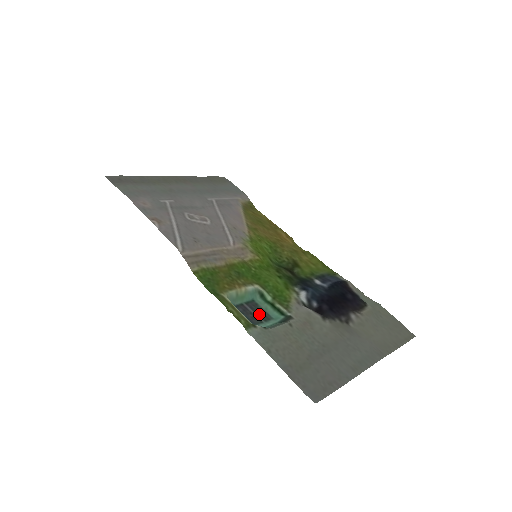
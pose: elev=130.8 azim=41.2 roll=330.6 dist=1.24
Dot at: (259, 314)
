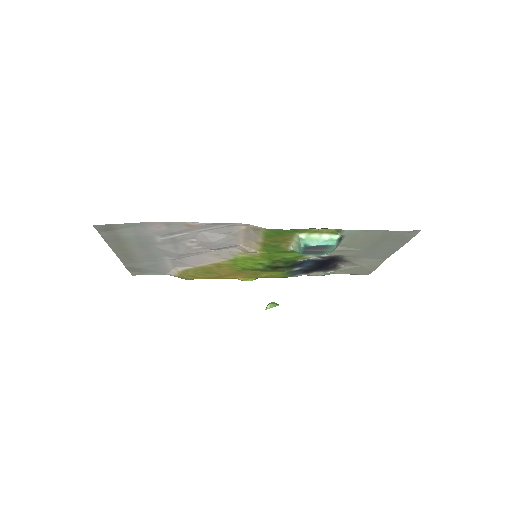
Dot at: (318, 251)
